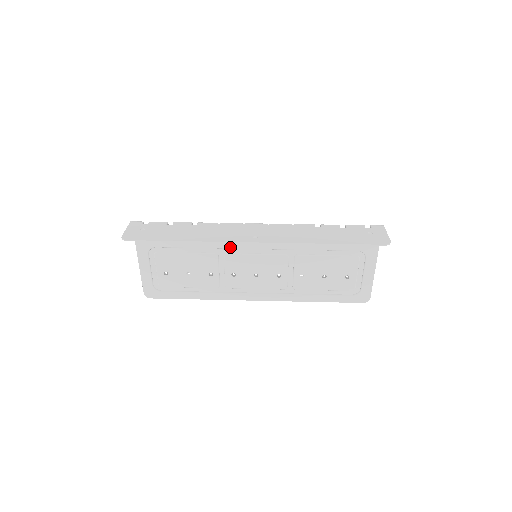
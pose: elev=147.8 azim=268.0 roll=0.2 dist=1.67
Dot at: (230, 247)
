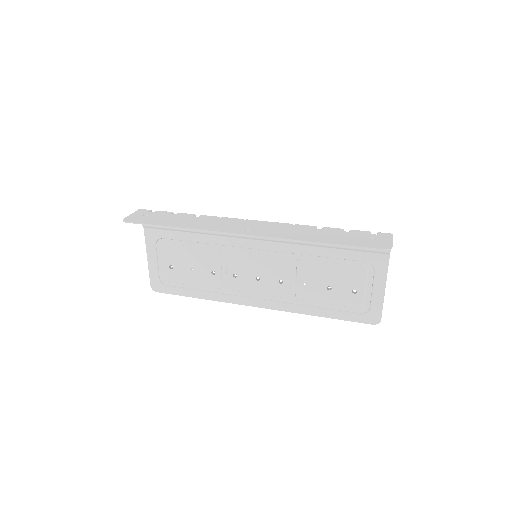
Dot at: (232, 245)
